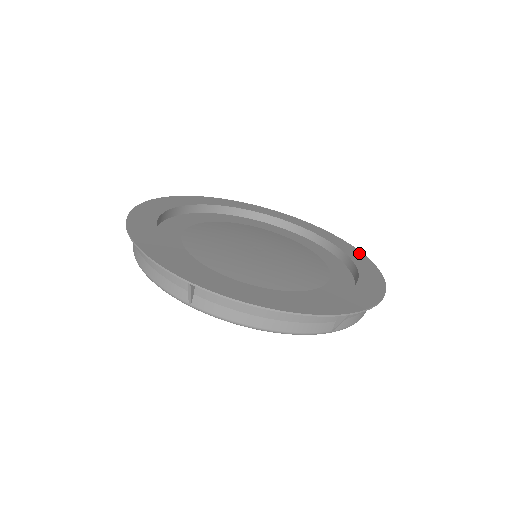
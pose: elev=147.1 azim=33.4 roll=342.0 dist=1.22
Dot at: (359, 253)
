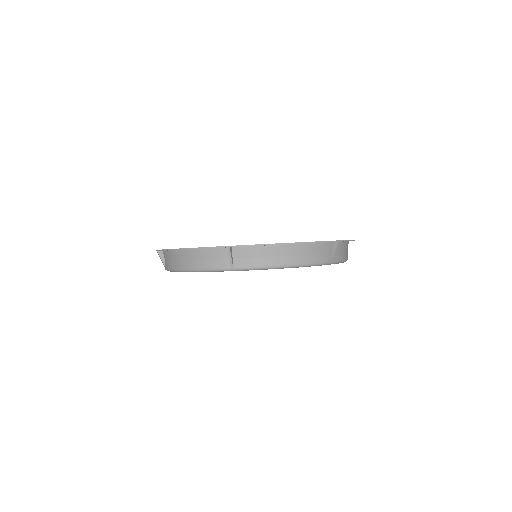
Dot at: occluded
